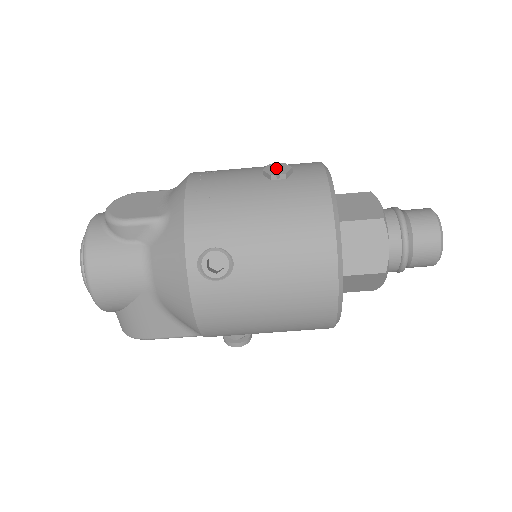
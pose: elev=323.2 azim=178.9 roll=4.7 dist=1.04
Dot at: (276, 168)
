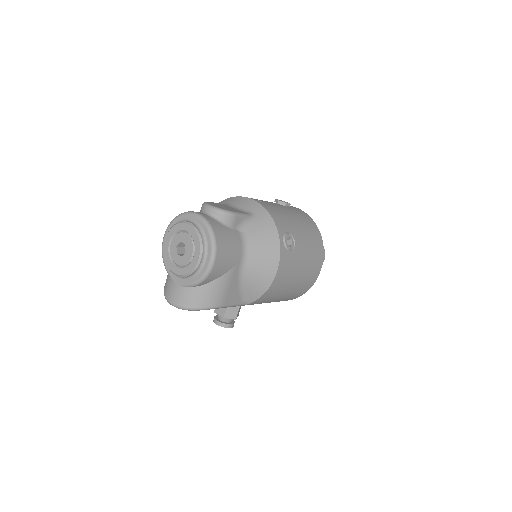
Dot at: occluded
